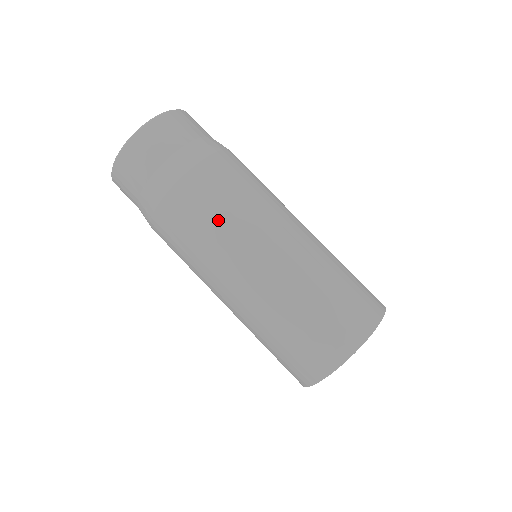
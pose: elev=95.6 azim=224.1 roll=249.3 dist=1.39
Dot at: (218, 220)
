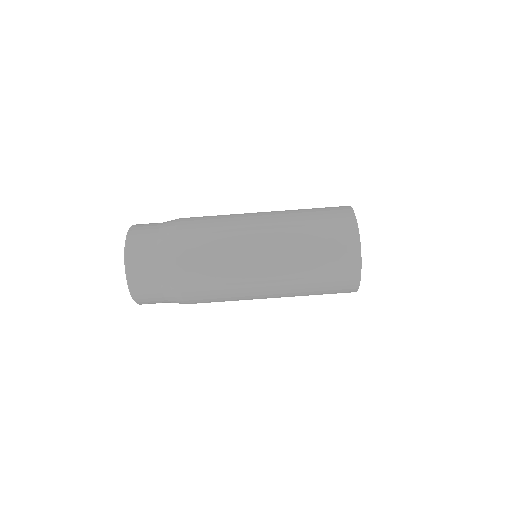
Dot at: (218, 235)
